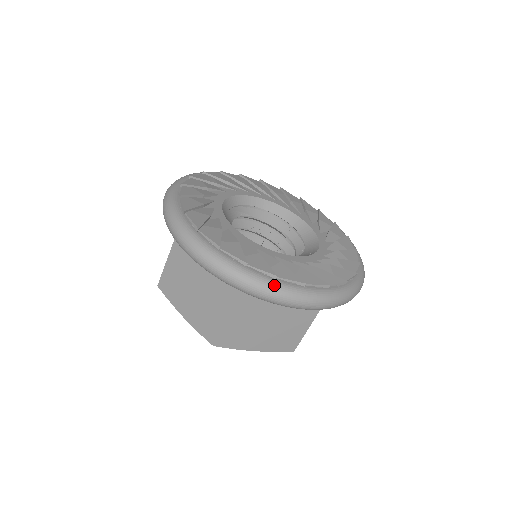
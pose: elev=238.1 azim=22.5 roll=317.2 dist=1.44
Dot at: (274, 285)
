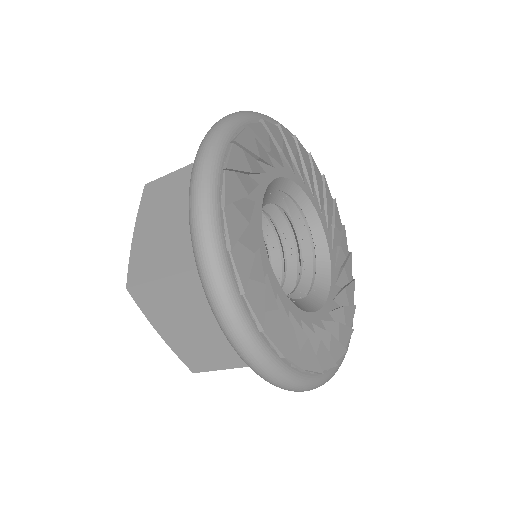
Dot at: (232, 298)
